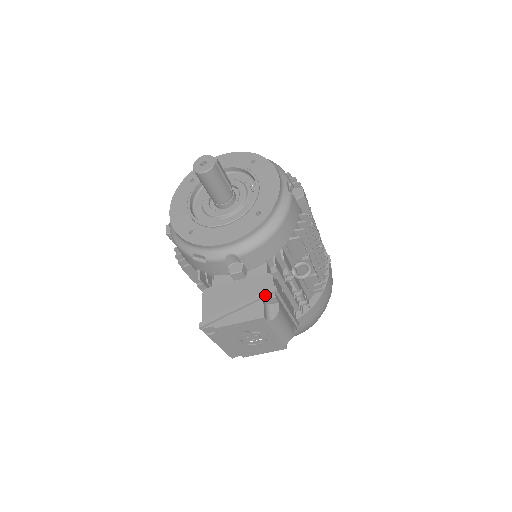
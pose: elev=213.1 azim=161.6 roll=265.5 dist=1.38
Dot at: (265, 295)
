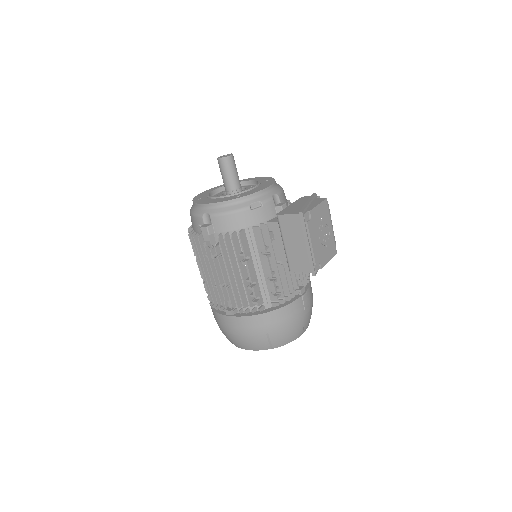
Dot at: (314, 195)
